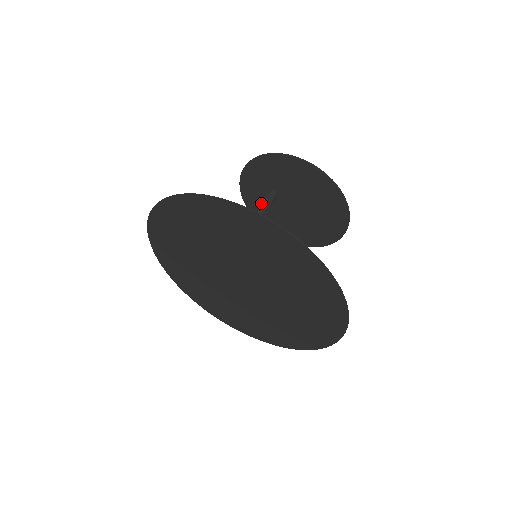
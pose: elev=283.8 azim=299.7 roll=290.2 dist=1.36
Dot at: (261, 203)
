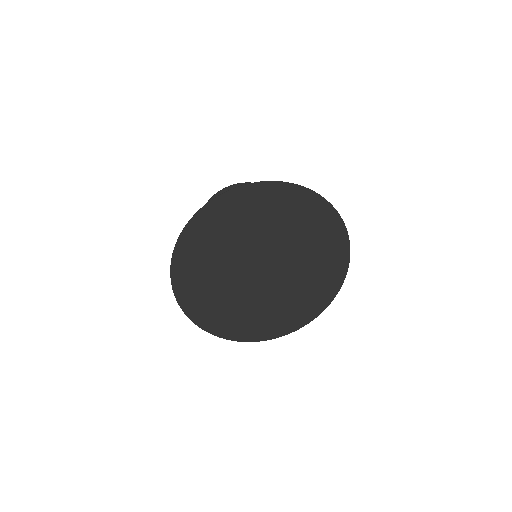
Dot at: occluded
